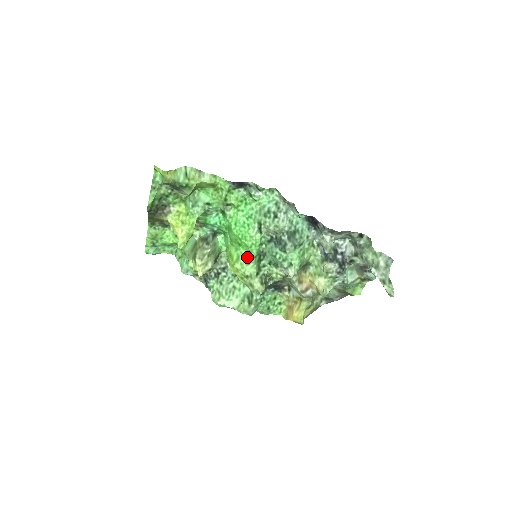
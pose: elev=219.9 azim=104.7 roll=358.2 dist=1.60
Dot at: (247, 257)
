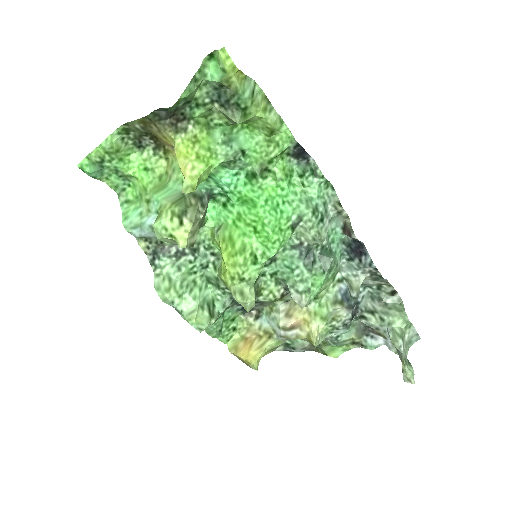
Dot at: (256, 253)
